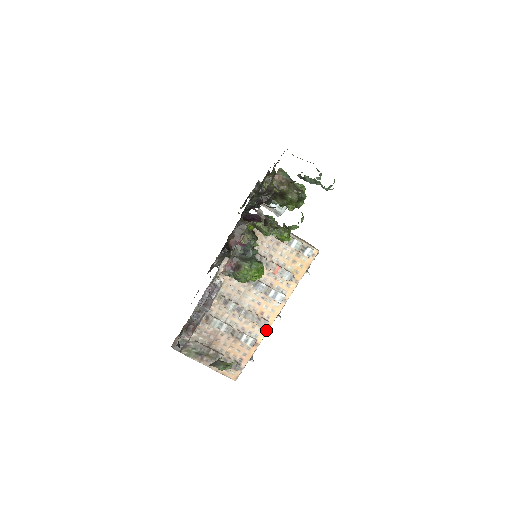
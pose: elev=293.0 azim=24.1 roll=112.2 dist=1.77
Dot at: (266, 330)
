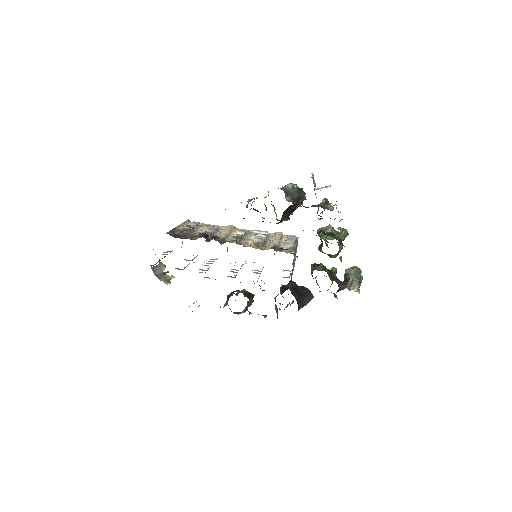
Dot at: occluded
